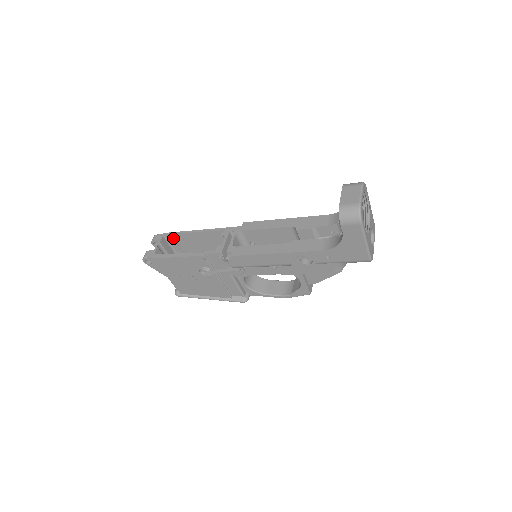
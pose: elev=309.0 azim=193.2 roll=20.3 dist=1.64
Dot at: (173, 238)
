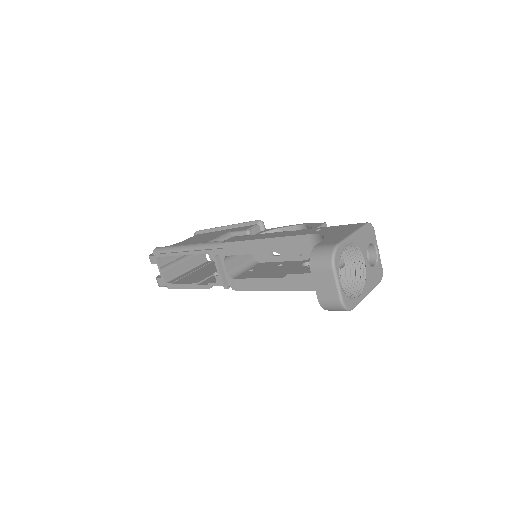
Dot at: occluded
